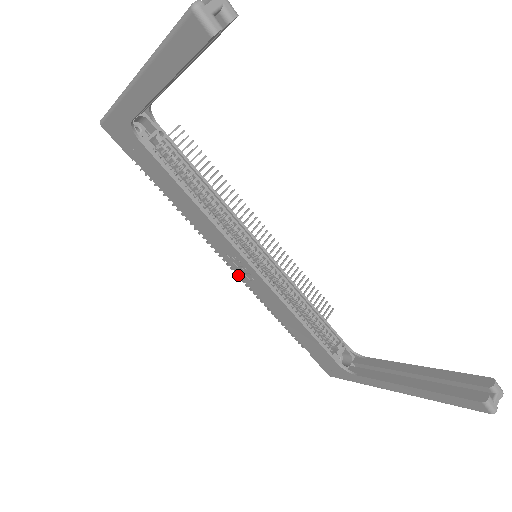
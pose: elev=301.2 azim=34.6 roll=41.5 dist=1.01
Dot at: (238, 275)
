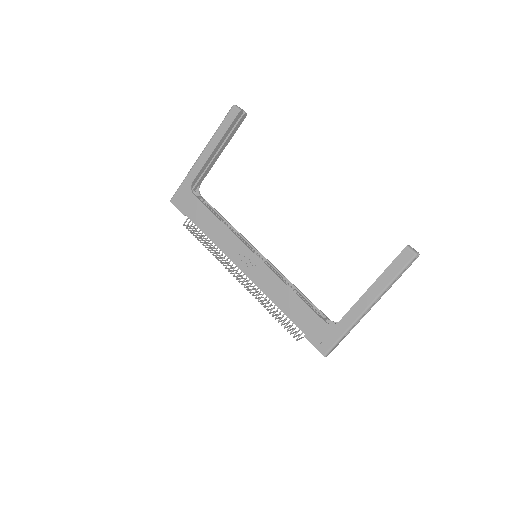
Dot at: (244, 287)
